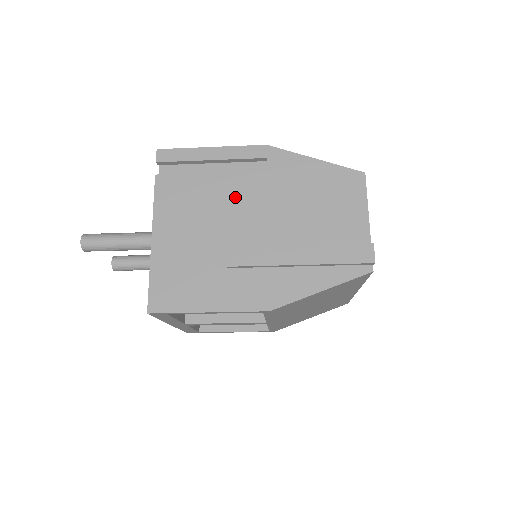
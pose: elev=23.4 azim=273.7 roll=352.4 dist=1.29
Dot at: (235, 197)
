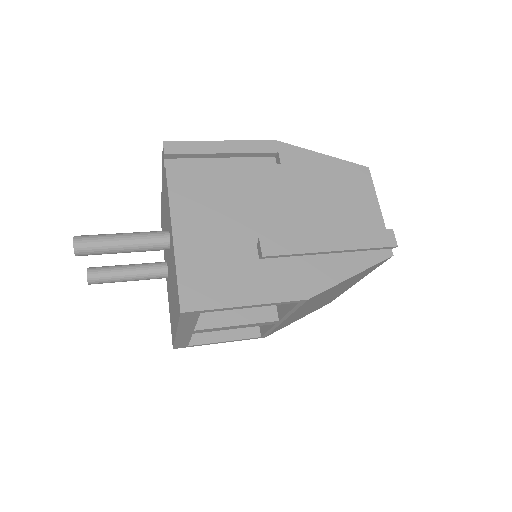
Dot at: (254, 189)
